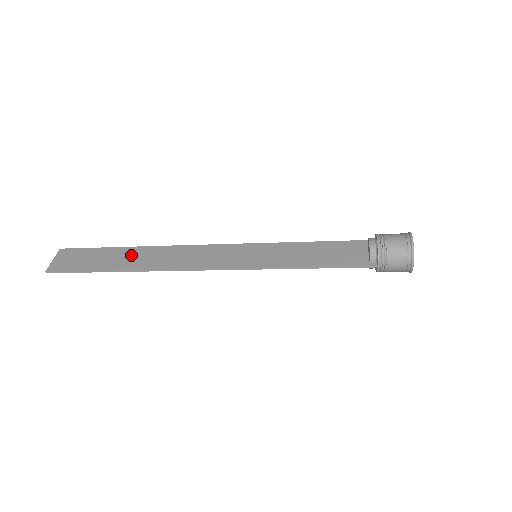
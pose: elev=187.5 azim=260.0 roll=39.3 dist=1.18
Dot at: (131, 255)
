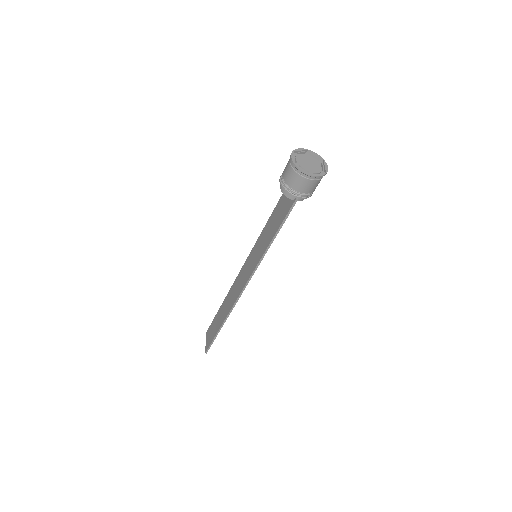
Dot at: (222, 311)
